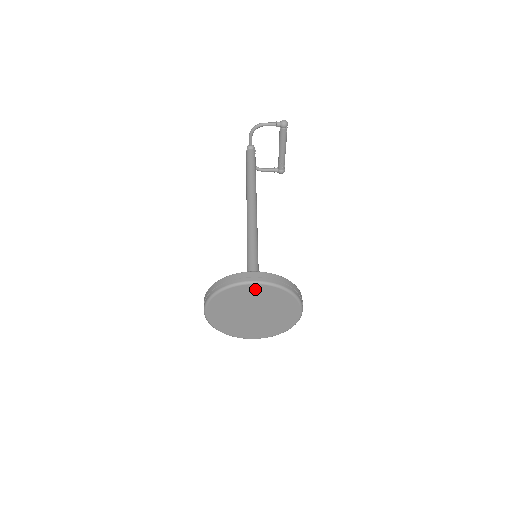
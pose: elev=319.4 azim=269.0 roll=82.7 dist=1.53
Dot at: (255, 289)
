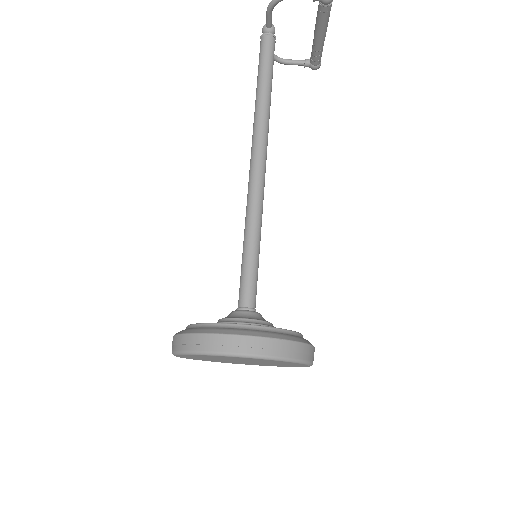
Dot at: (243, 358)
